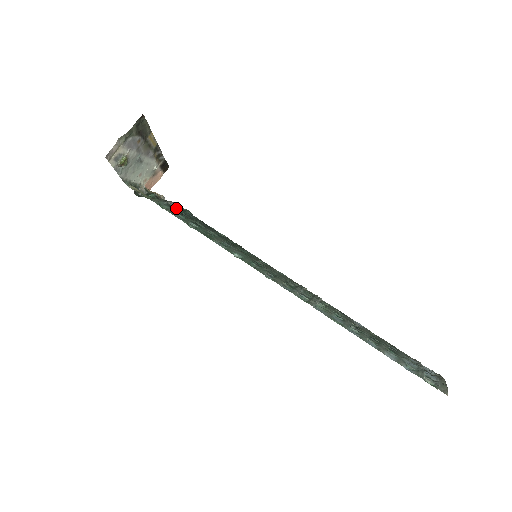
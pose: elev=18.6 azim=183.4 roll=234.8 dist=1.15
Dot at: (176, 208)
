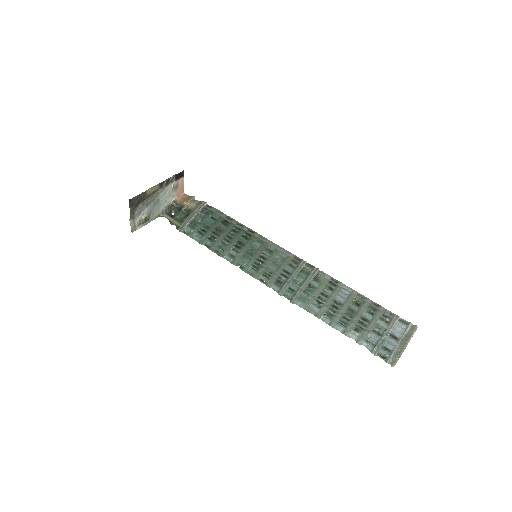
Dot at: (197, 224)
